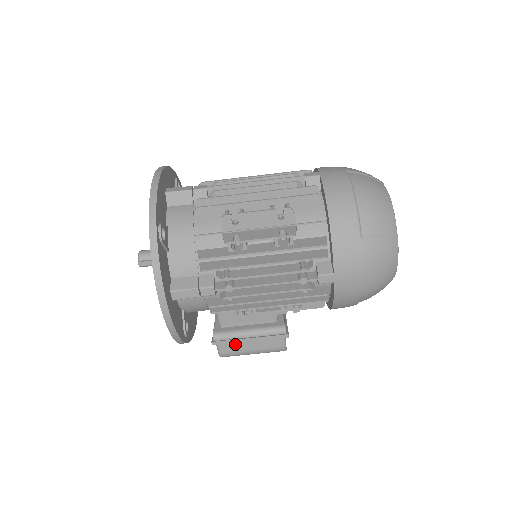
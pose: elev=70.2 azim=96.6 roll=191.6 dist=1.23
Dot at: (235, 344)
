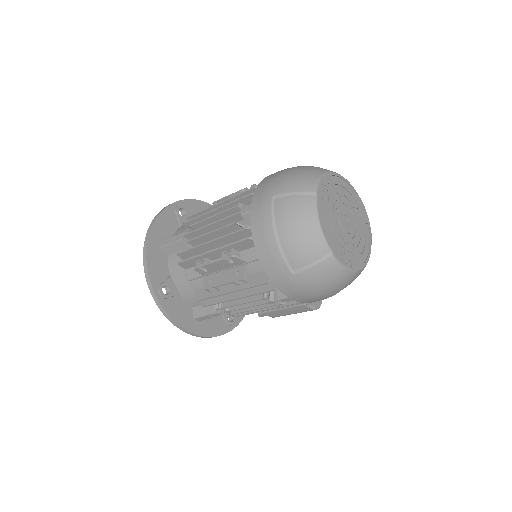
Dot at: occluded
